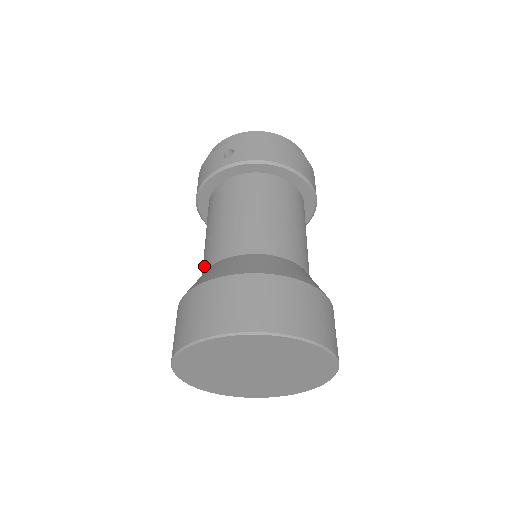
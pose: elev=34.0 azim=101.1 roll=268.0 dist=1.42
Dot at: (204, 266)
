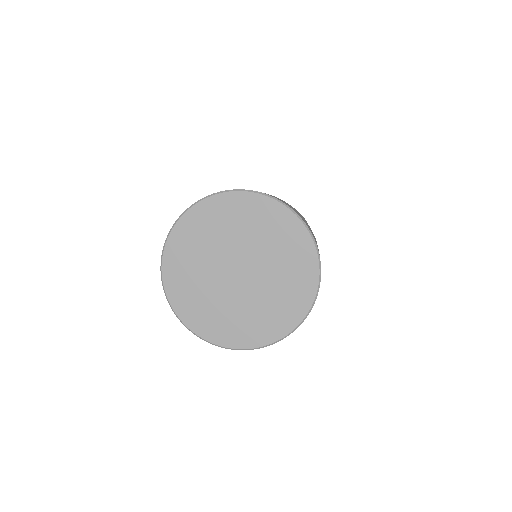
Dot at: occluded
